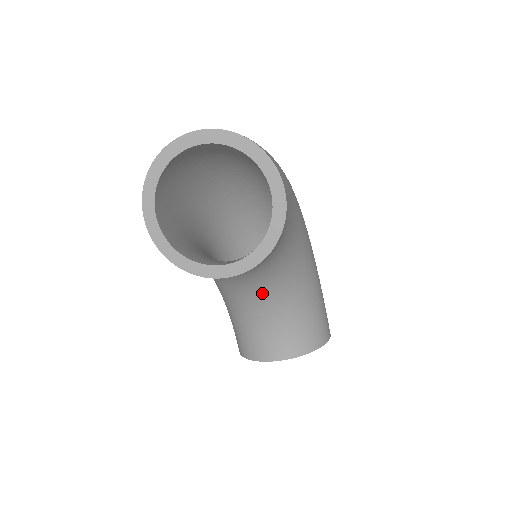
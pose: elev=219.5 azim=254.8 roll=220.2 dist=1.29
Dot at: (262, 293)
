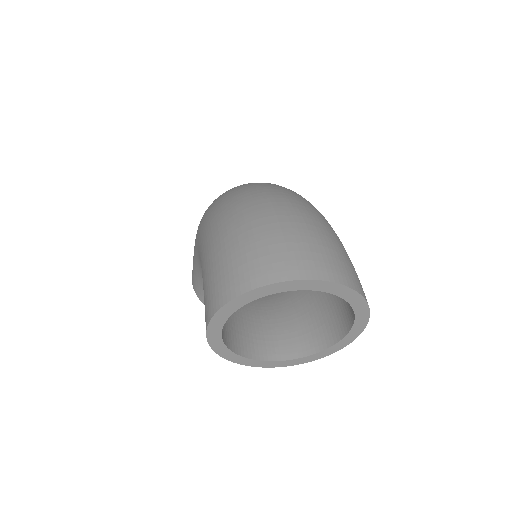
Dot at: occluded
